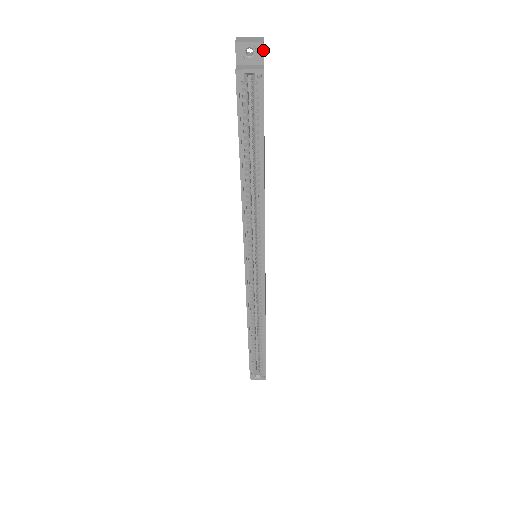
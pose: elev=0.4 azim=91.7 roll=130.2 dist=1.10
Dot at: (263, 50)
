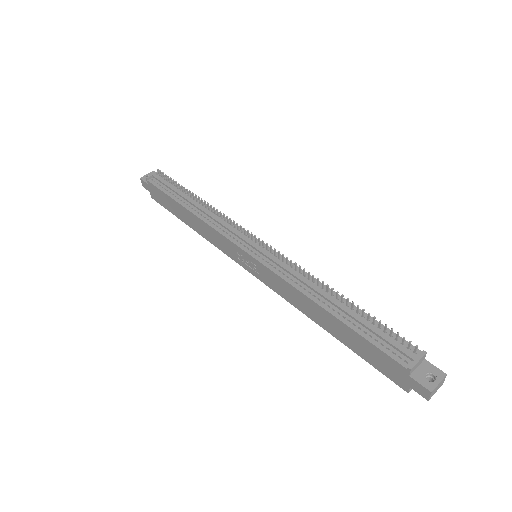
Dot at: occluded
